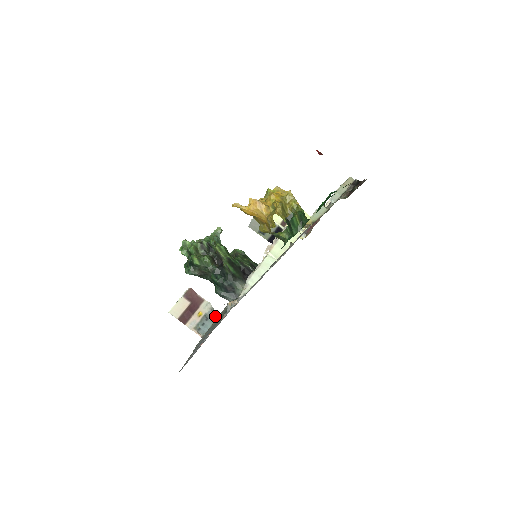
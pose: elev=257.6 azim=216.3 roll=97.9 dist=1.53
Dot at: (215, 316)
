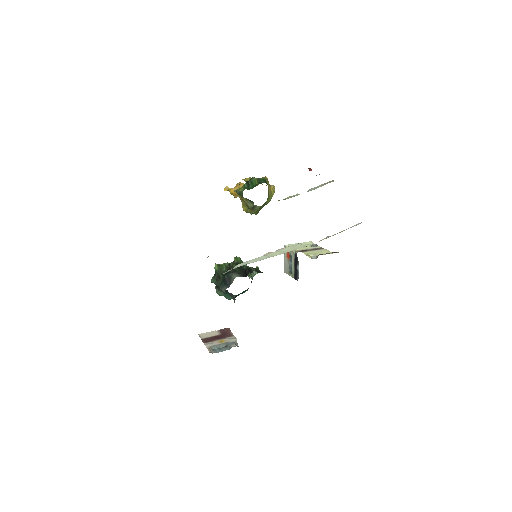
Dot at: (234, 346)
